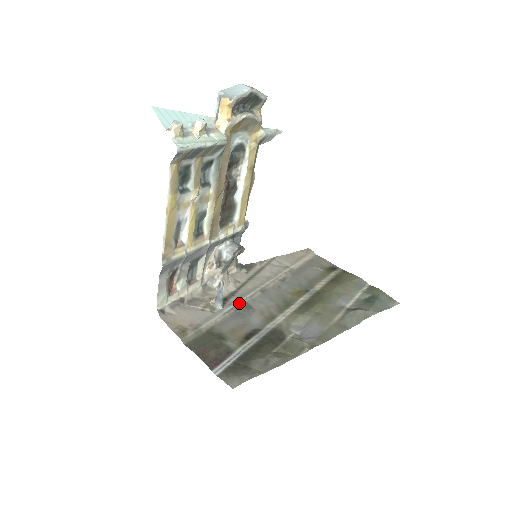
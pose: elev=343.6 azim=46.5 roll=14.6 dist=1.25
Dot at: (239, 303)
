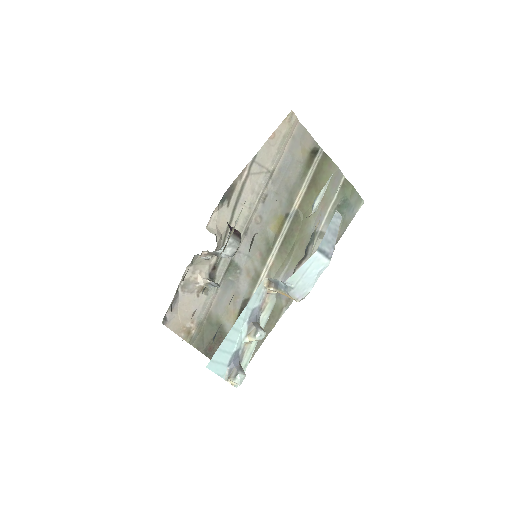
Dot at: (227, 267)
